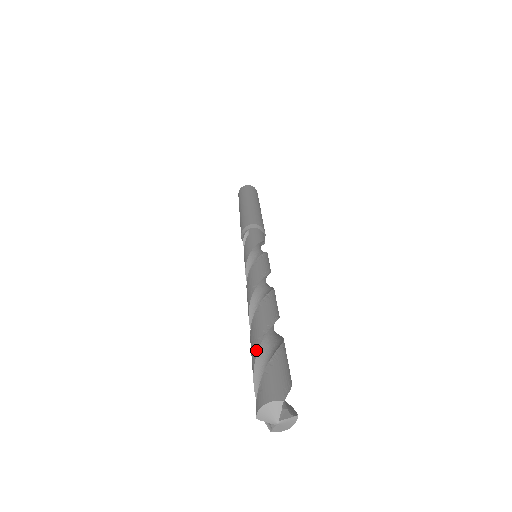
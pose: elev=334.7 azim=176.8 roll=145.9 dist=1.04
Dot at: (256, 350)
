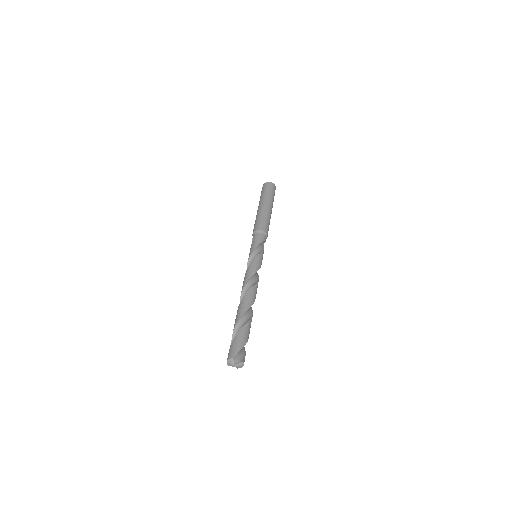
Dot at: (233, 331)
